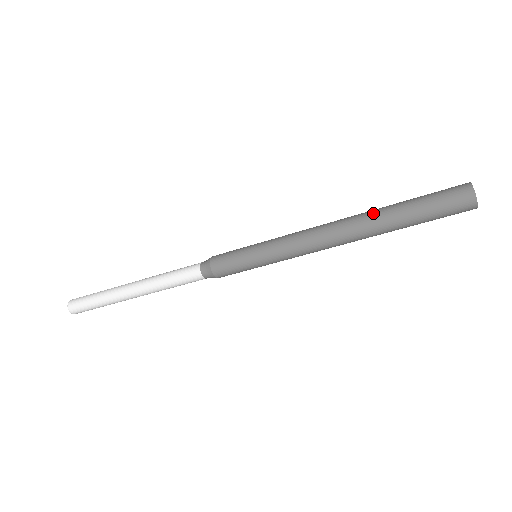
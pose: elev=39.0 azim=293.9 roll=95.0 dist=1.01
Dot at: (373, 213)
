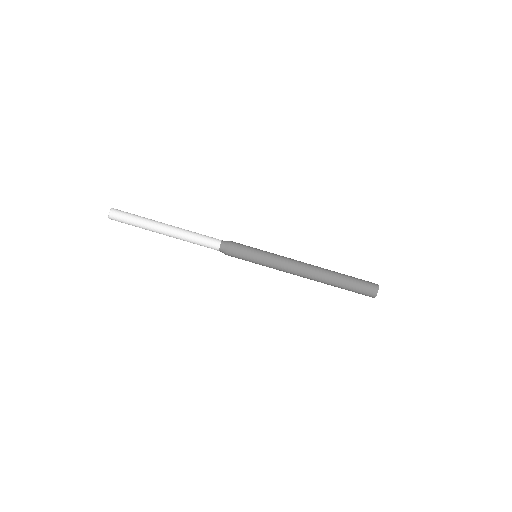
Dot at: (330, 275)
